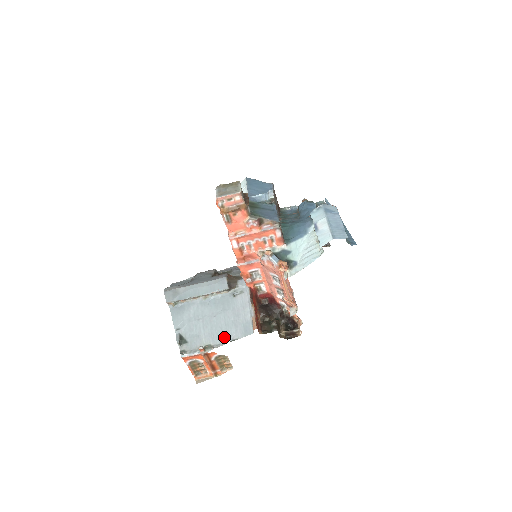
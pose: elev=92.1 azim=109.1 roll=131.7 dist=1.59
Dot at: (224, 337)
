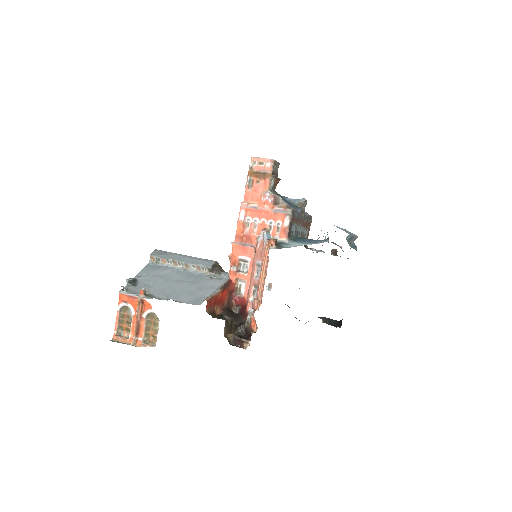
Dot at: (171, 296)
